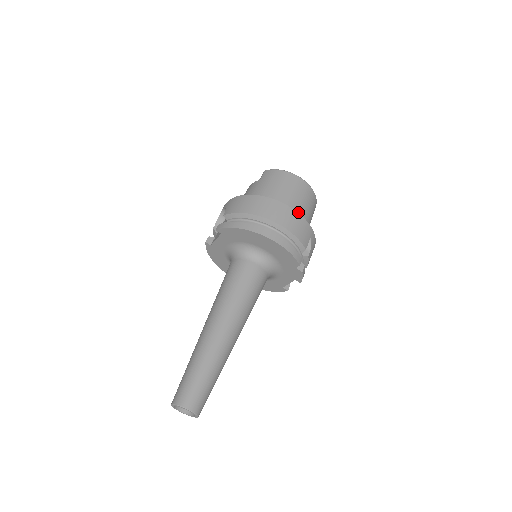
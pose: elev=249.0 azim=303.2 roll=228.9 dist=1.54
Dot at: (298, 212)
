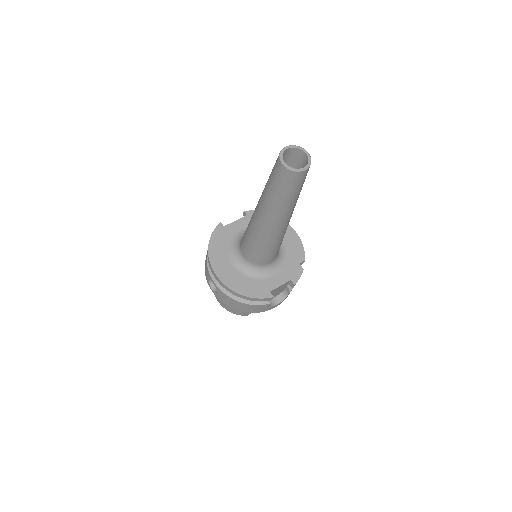
Dot at: occluded
